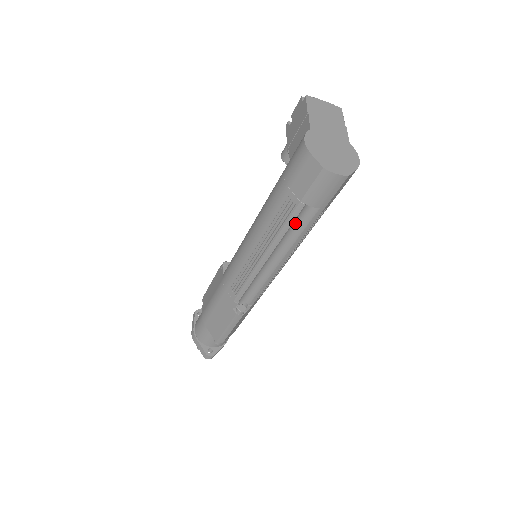
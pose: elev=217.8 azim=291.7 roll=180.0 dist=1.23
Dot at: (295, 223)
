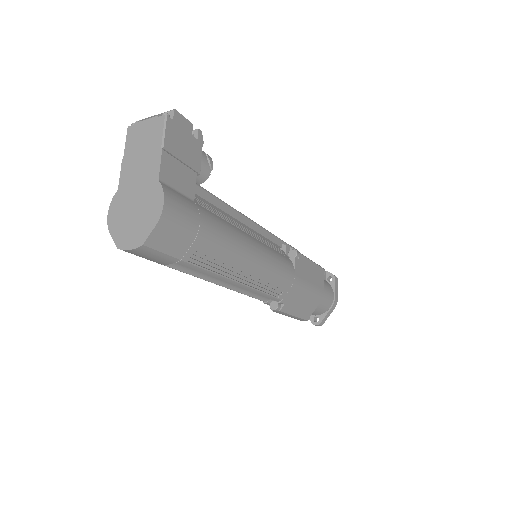
Dot at: (188, 268)
